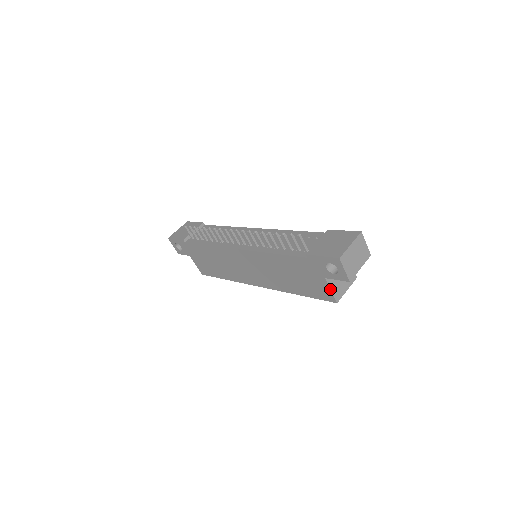
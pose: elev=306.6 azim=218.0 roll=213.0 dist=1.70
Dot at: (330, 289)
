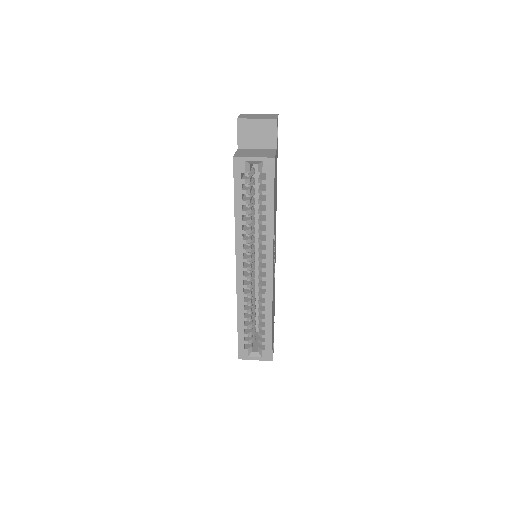
Dot at: (236, 152)
